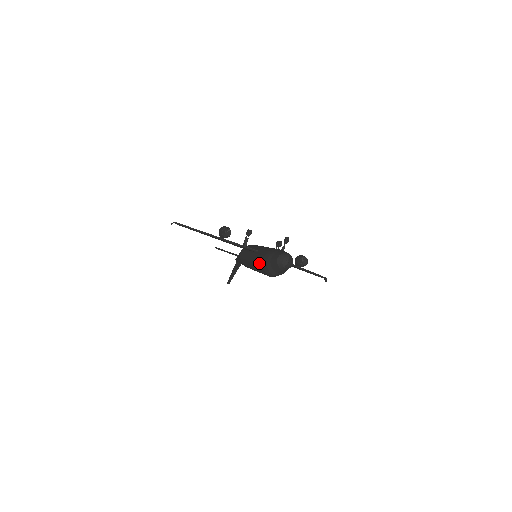
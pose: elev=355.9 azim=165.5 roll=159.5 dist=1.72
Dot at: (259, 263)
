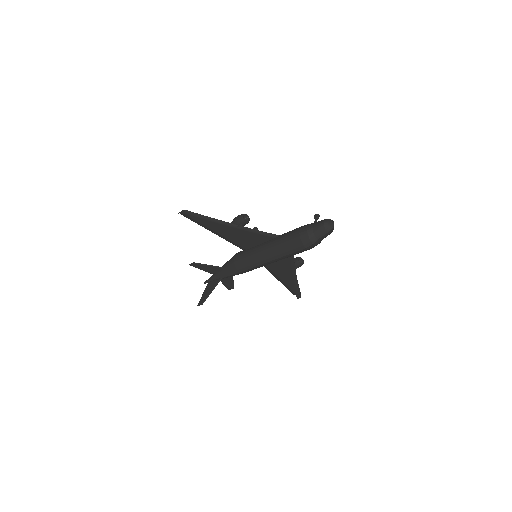
Dot at: (291, 238)
